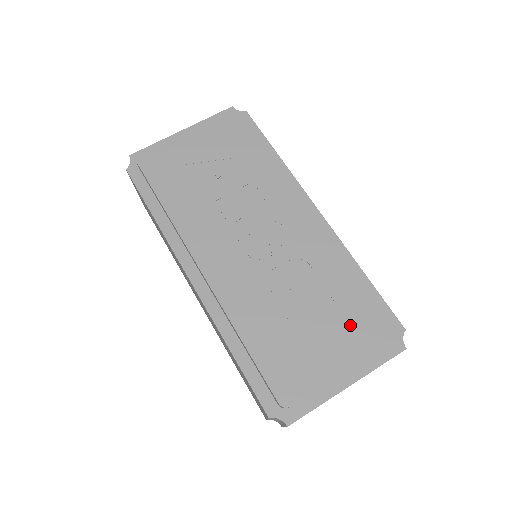
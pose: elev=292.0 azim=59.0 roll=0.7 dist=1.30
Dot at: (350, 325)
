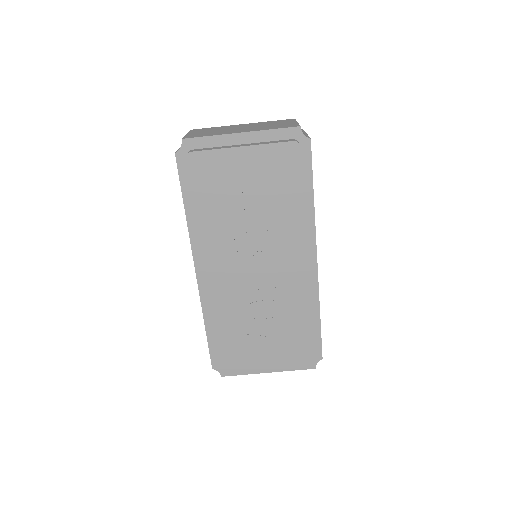
Dot at: (288, 350)
